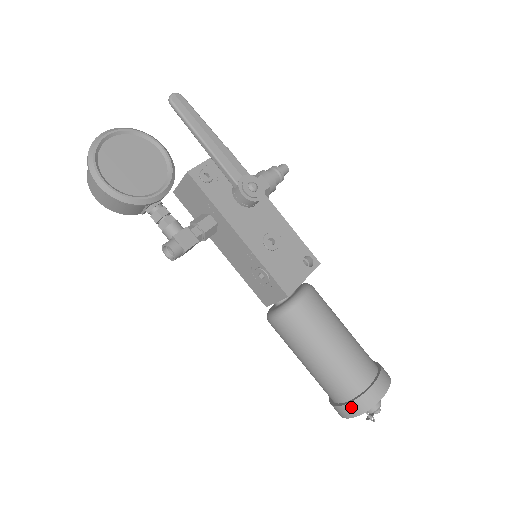
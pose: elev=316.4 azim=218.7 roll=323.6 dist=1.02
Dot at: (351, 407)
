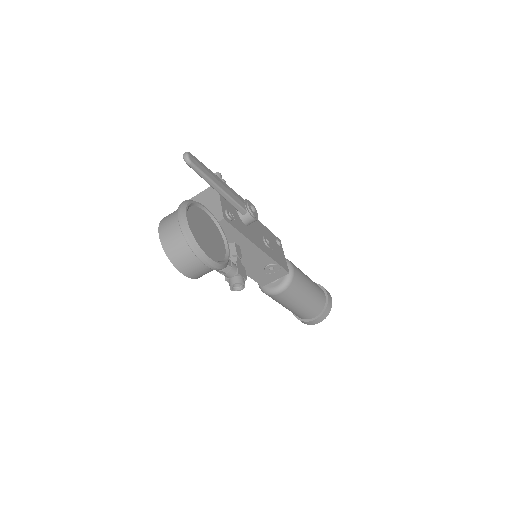
Dot at: (323, 316)
